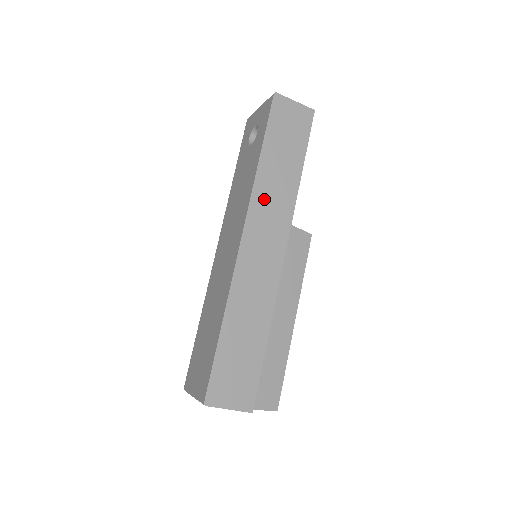
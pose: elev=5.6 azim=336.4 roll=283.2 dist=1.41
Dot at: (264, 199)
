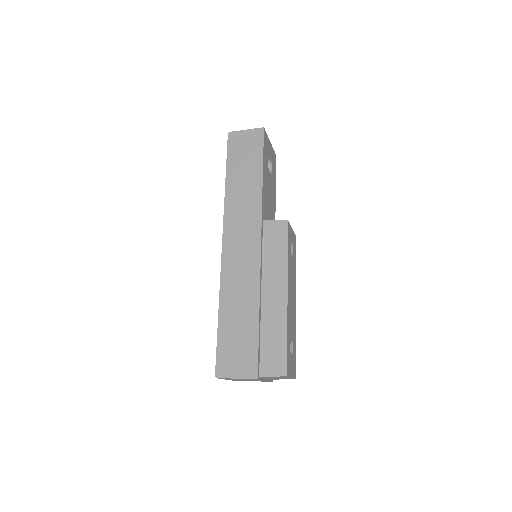
Dot at: (235, 210)
